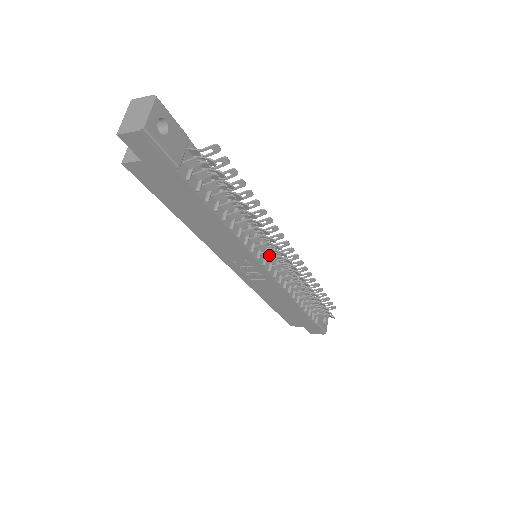
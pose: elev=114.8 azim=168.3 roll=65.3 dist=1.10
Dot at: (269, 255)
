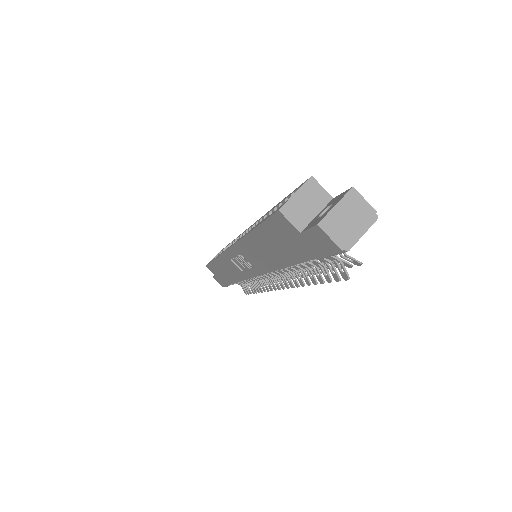
Dot at: (270, 273)
